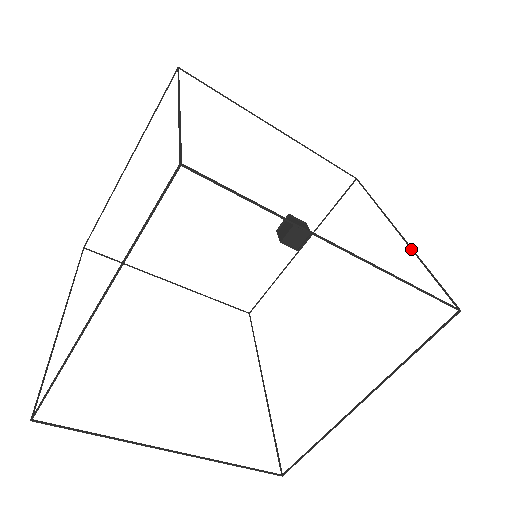
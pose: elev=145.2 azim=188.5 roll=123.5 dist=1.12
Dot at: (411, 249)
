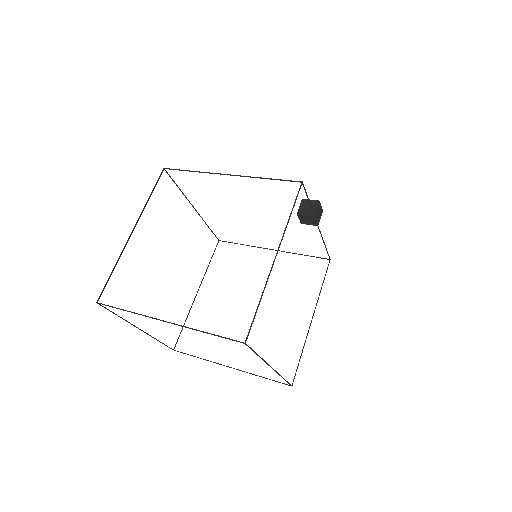
Dot at: (267, 280)
